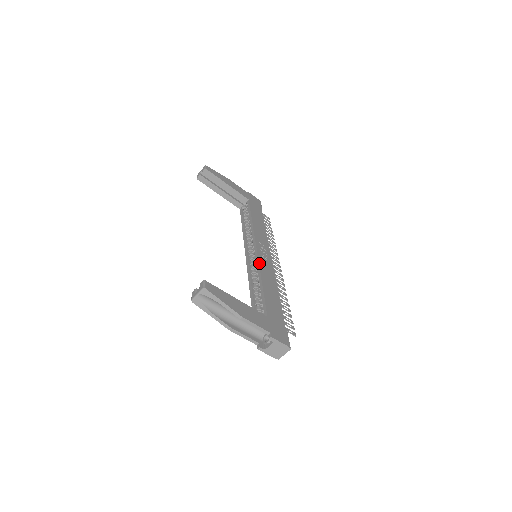
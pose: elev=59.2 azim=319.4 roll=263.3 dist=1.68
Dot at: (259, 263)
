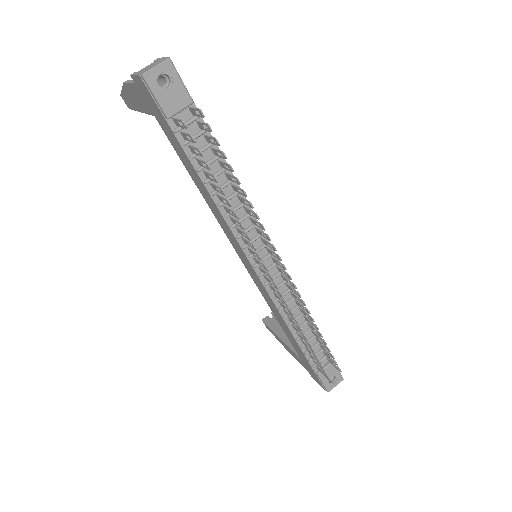
Dot at: occluded
